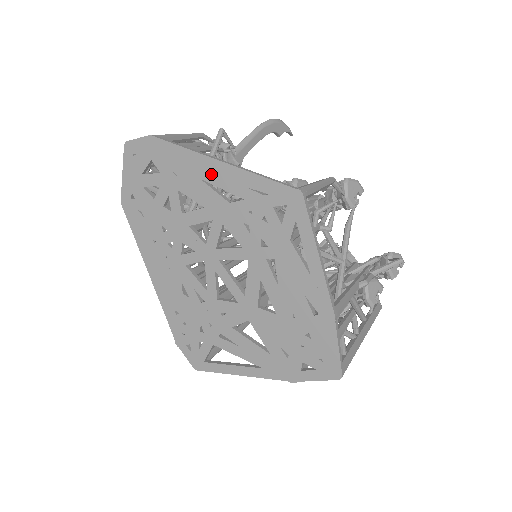
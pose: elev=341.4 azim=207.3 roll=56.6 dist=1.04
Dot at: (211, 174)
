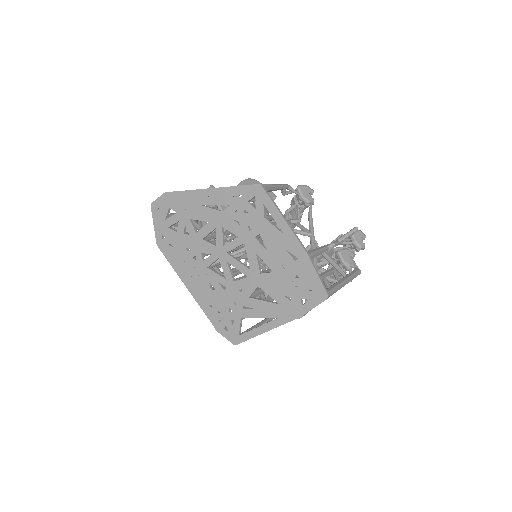
Dot at: (206, 199)
